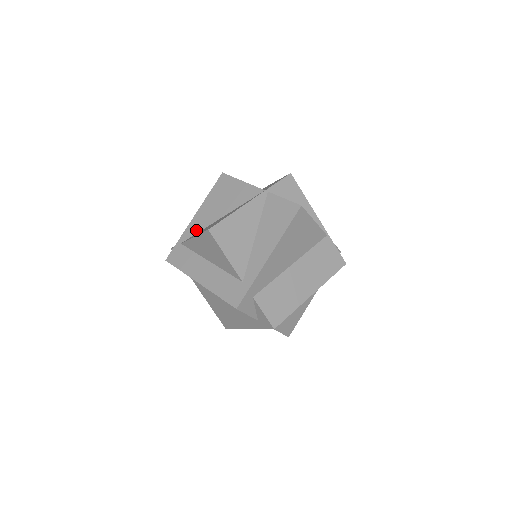
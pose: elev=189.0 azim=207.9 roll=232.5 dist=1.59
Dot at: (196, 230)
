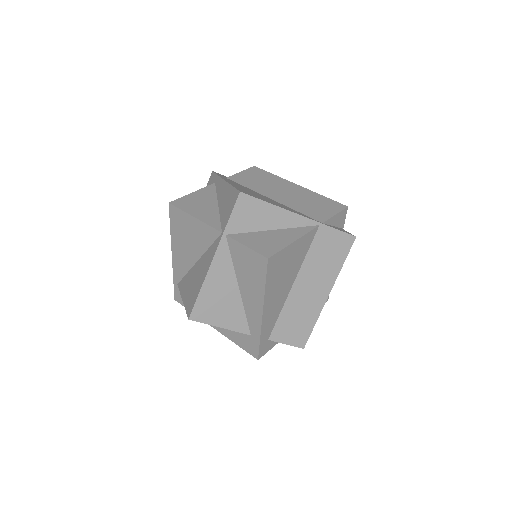
Dot at: (182, 272)
